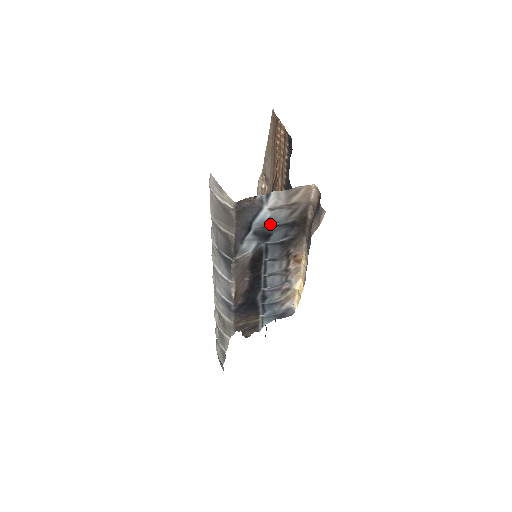
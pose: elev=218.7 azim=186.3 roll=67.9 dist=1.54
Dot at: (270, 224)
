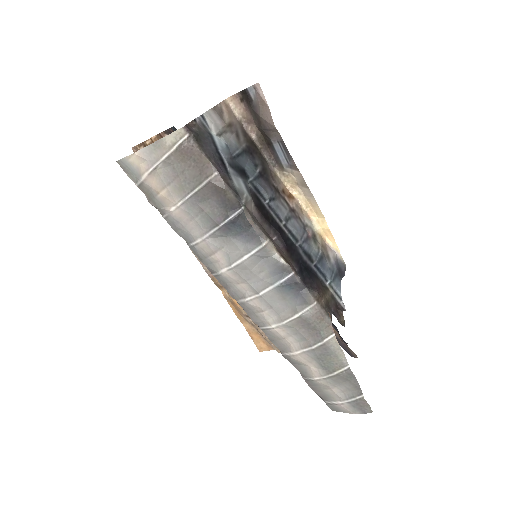
Dot at: (233, 154)
